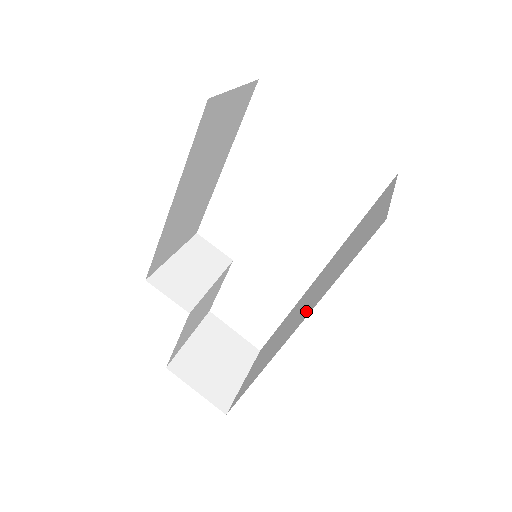
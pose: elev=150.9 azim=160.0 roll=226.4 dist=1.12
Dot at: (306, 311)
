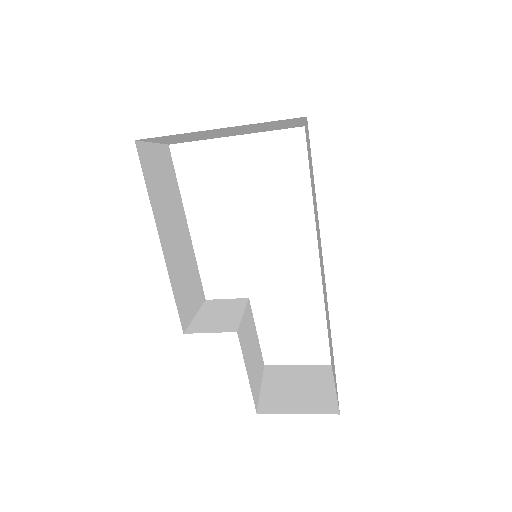
Dot at: occluded
